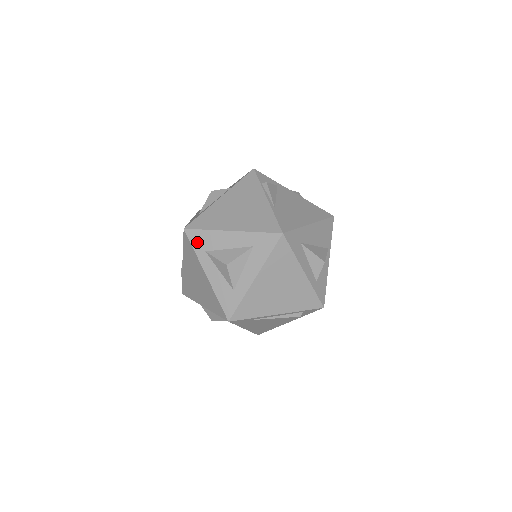
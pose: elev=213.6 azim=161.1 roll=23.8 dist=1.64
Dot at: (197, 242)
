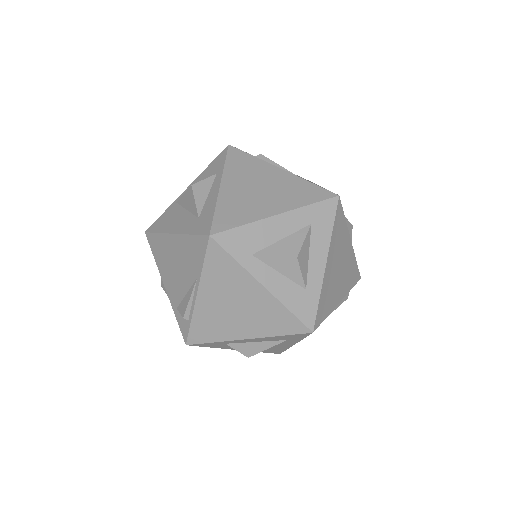
Dot at: (236, 247)
